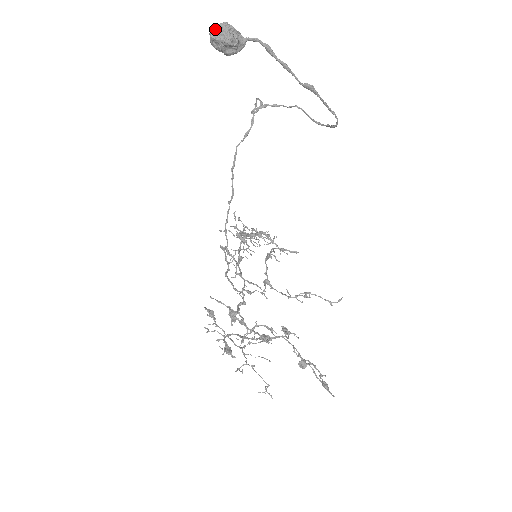
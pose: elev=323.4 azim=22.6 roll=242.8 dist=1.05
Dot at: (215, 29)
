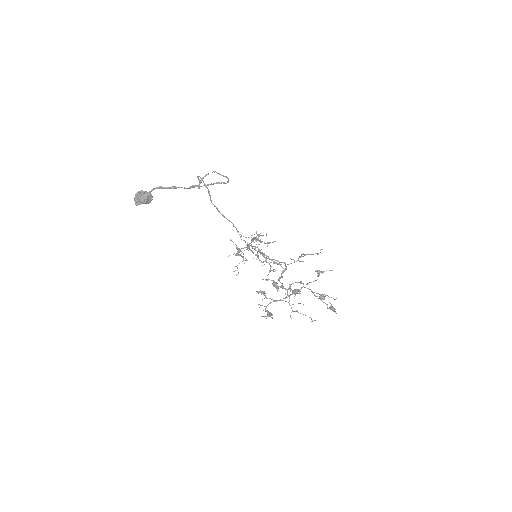
Dot at: (135, 201)
